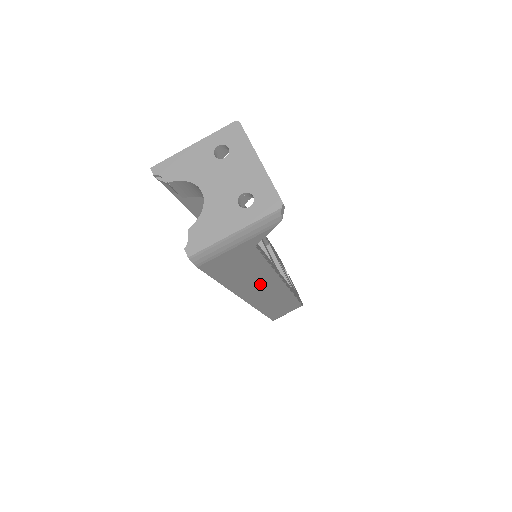
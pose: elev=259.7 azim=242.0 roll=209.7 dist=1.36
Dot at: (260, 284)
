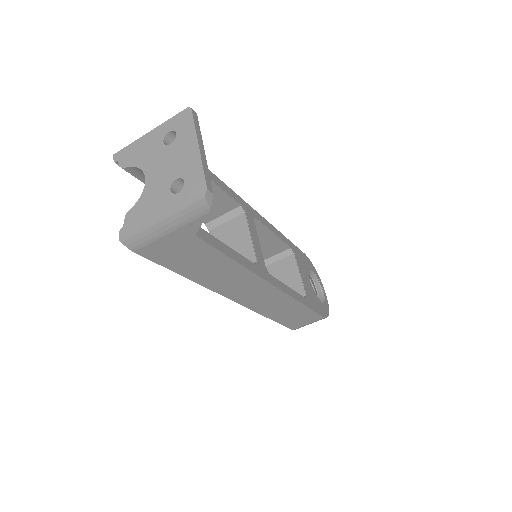
Dot at: (239, 283)
